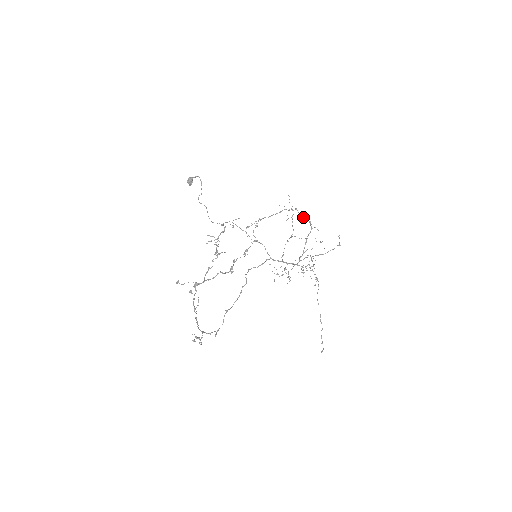
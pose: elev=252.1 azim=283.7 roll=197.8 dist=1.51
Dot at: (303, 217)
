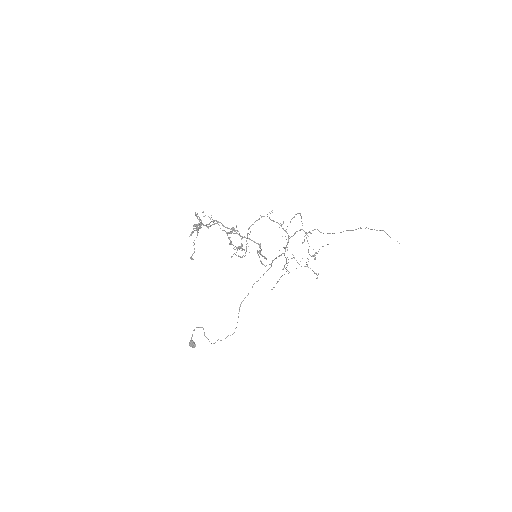
Dot at: occluded
